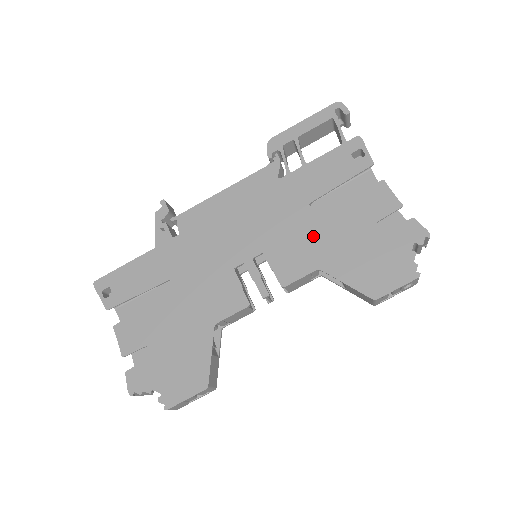
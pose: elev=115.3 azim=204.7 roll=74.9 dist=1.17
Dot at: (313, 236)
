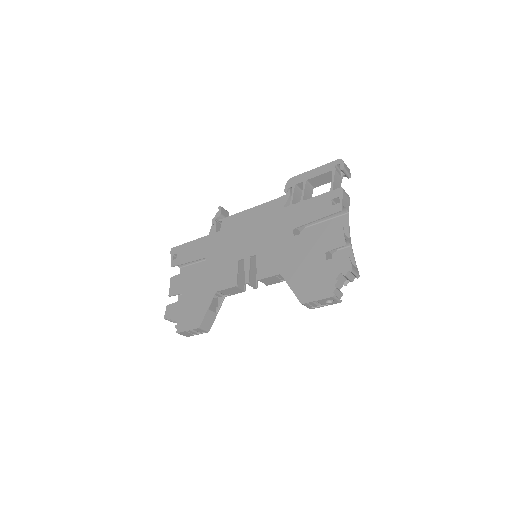
Dot at: (286, 251)
